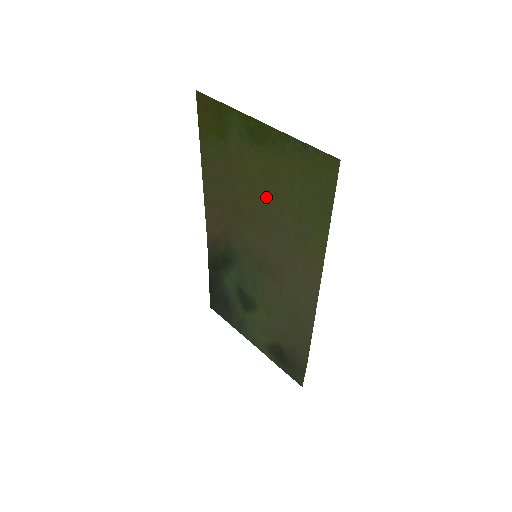
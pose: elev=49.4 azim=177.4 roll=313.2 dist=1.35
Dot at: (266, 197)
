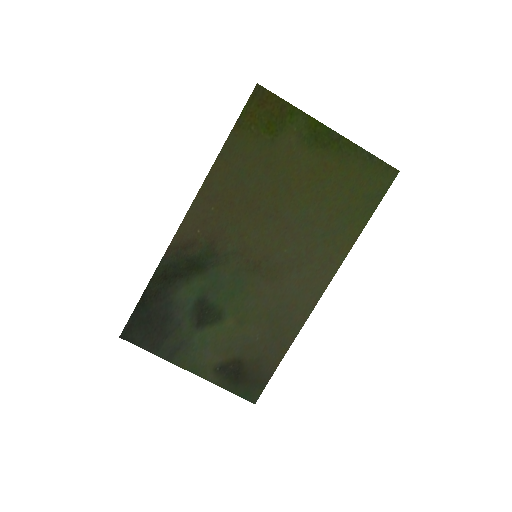
Dot at: (304, 195)
